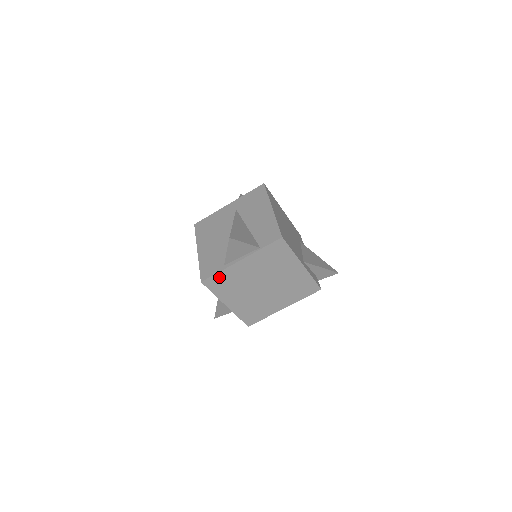
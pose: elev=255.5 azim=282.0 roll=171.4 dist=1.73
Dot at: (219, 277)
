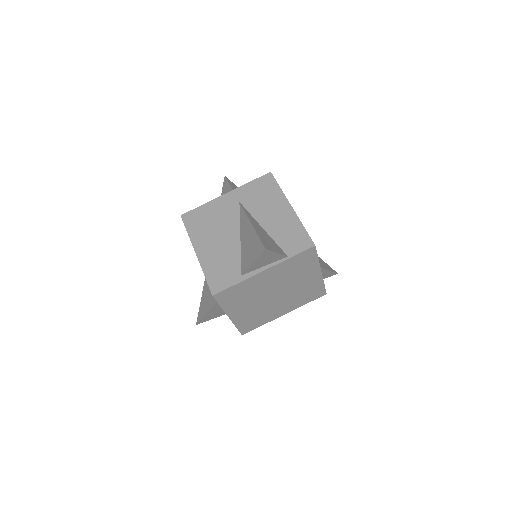
Dot at: (234, 289)
